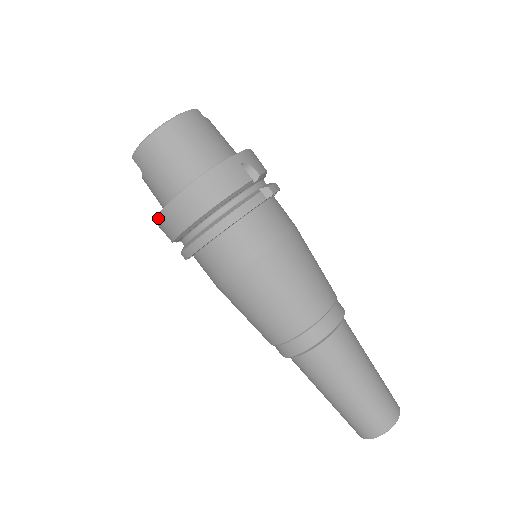
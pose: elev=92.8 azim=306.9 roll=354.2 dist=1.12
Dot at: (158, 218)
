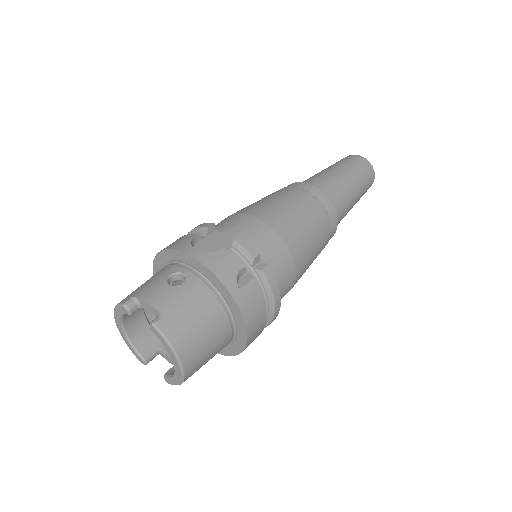
Dot at: (226, 354)
